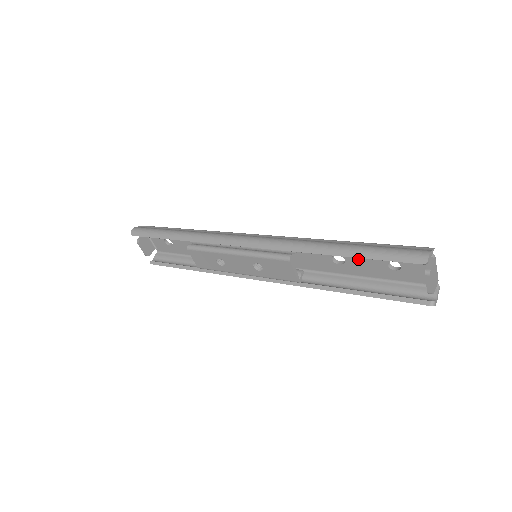
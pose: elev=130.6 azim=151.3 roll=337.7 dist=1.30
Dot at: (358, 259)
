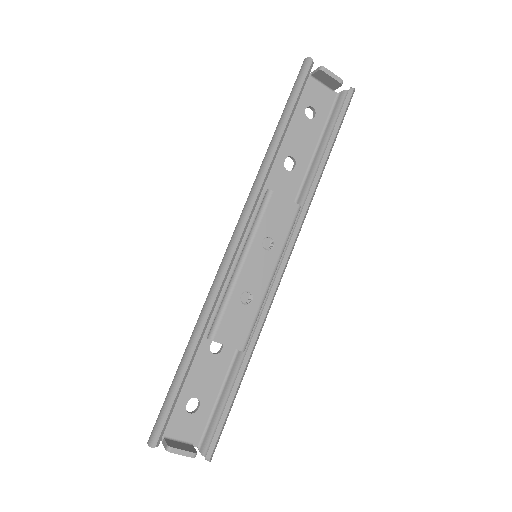
Dot at: (294, 142)
